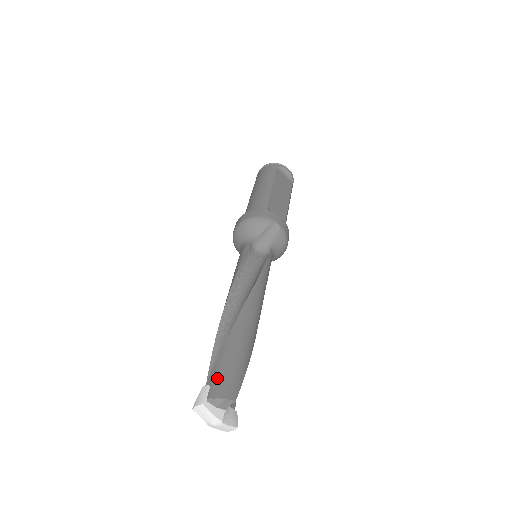
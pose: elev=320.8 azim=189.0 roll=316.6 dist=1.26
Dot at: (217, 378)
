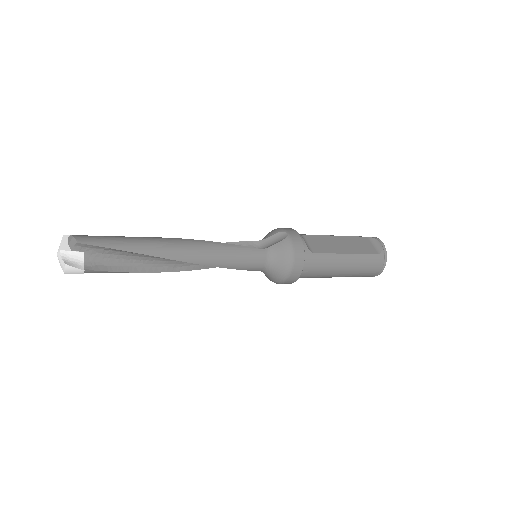
Dot at: occluded
